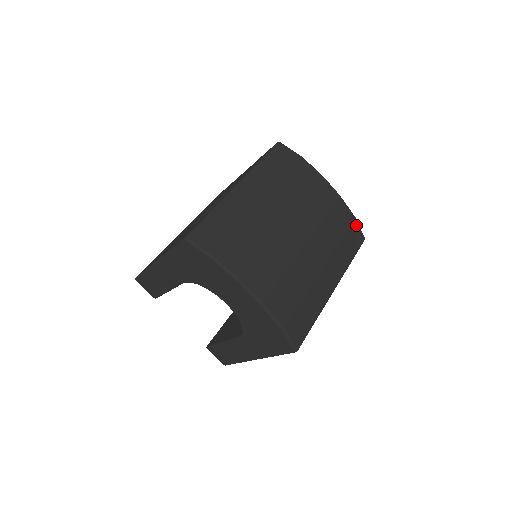
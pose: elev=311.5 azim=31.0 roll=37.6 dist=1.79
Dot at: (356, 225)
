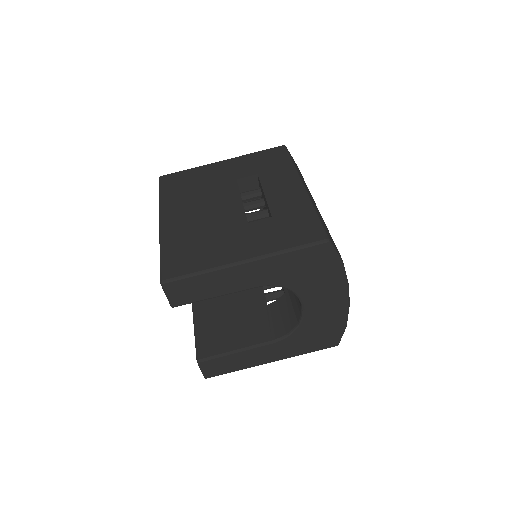
Dot at: occluded
